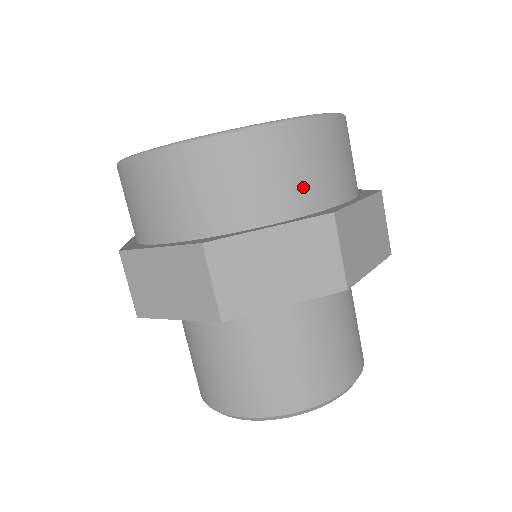
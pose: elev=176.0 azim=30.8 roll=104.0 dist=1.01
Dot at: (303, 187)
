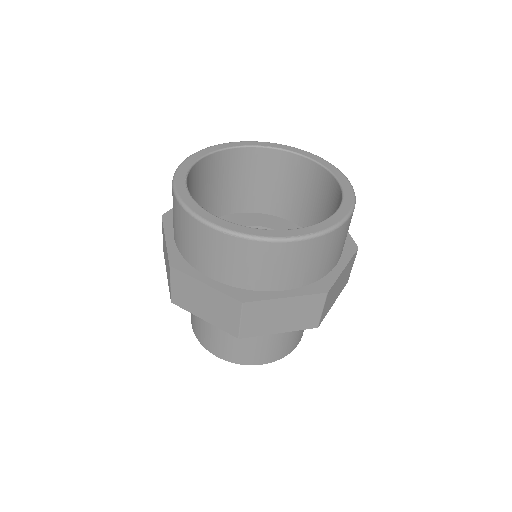
Dot at: (314, 270)
